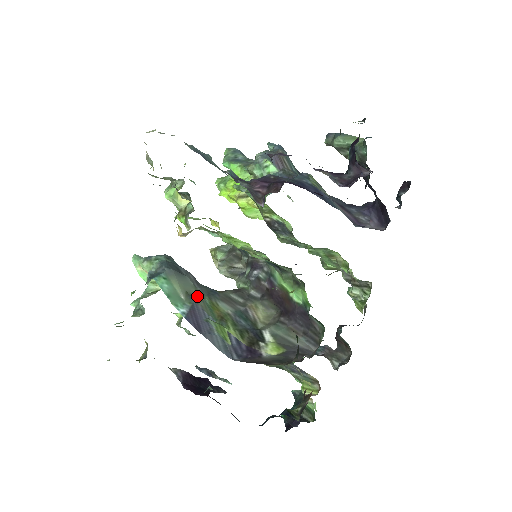
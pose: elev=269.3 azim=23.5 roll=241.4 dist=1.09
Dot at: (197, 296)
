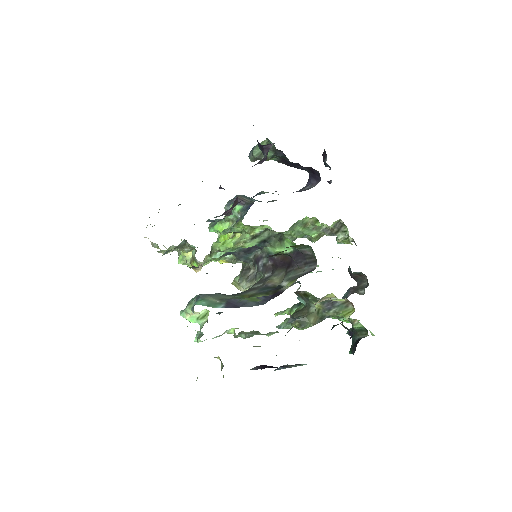
Dot at: (229, 298)
